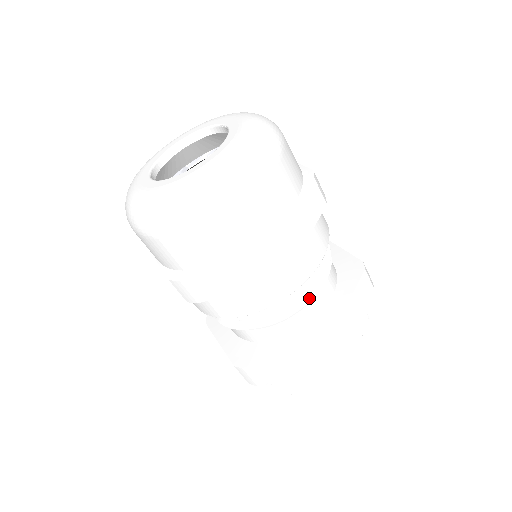
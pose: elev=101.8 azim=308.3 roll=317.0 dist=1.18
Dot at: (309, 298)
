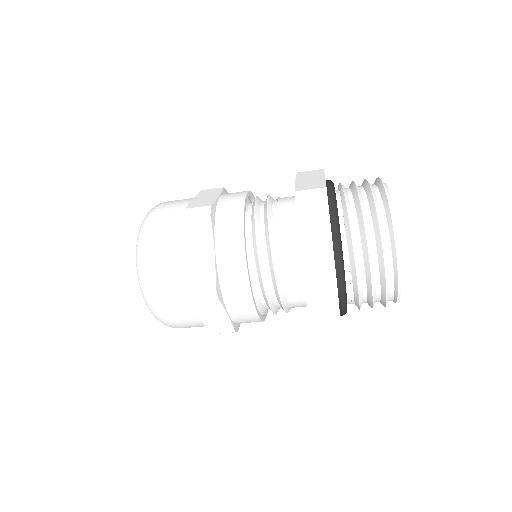
Dot at: (274, 211)
